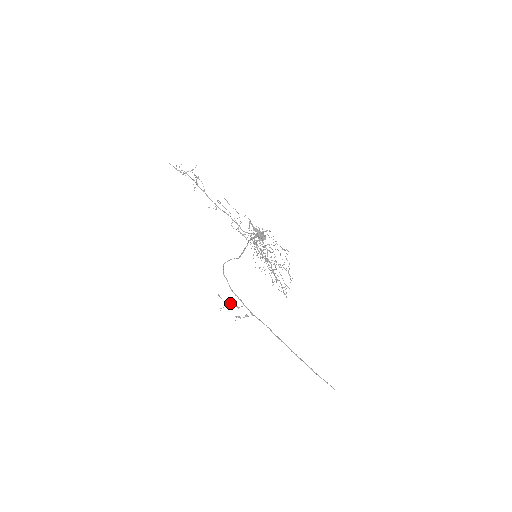
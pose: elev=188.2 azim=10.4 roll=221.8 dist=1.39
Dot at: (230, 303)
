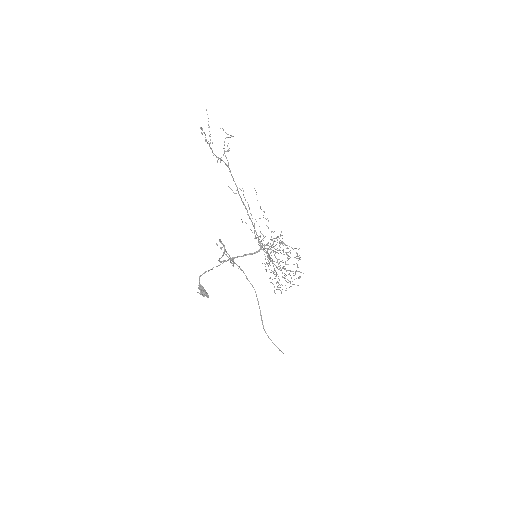
Dot at: (226, 255)
